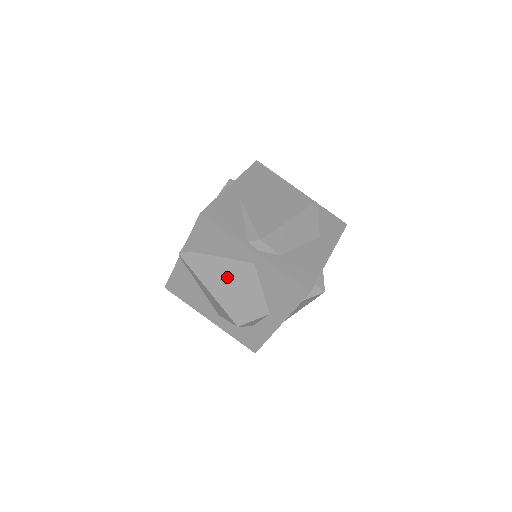
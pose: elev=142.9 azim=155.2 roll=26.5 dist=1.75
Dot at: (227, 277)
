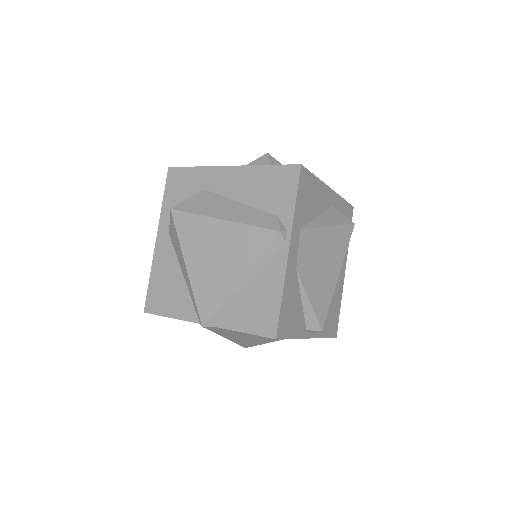
Dot at: (259, 337)
